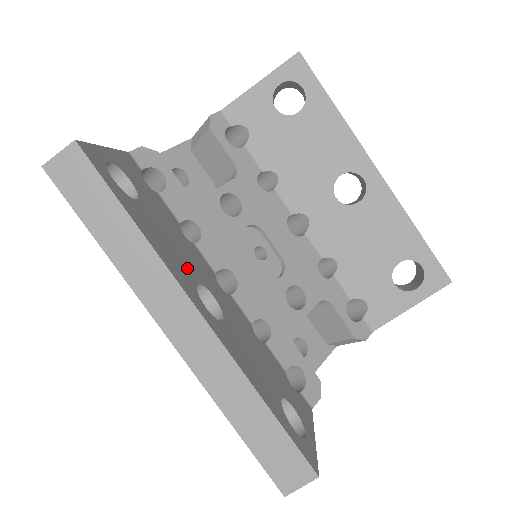
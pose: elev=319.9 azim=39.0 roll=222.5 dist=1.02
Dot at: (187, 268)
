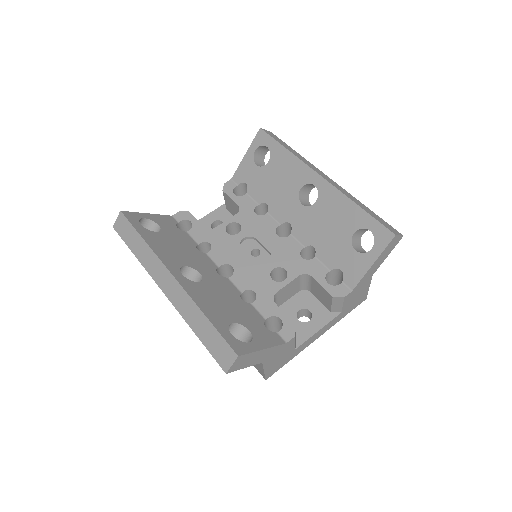
Dot at: (181, 259)
